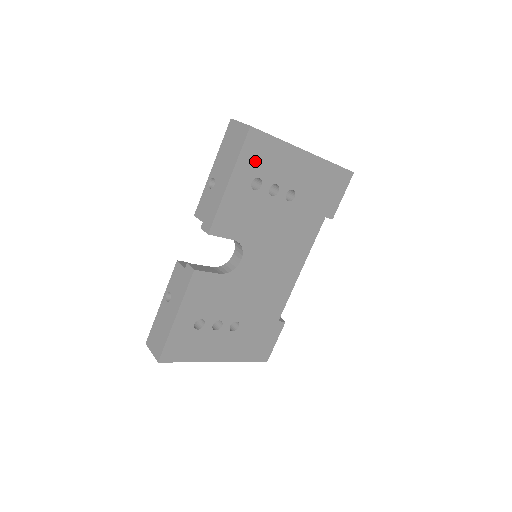
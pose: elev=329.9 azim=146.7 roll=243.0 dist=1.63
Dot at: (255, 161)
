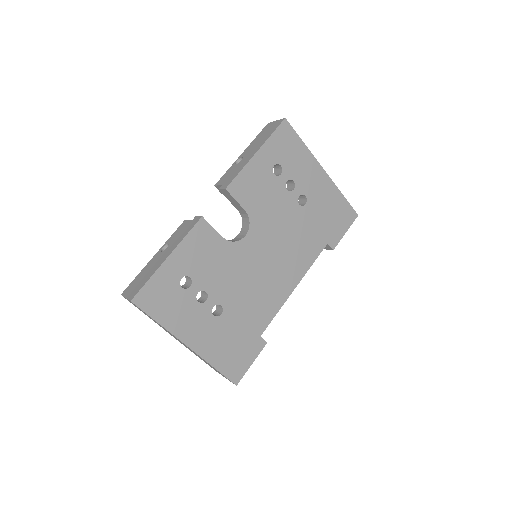
Dot at: (281, 149)
